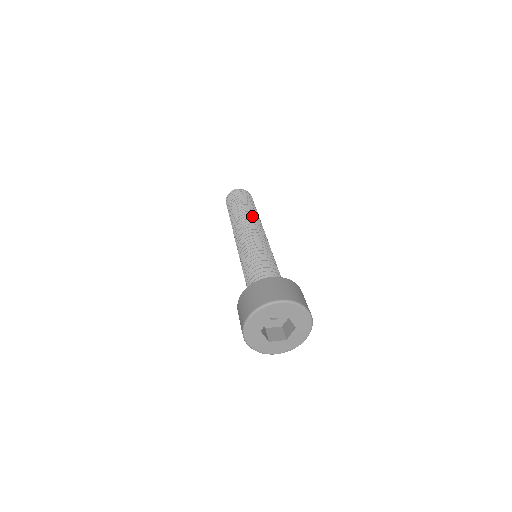
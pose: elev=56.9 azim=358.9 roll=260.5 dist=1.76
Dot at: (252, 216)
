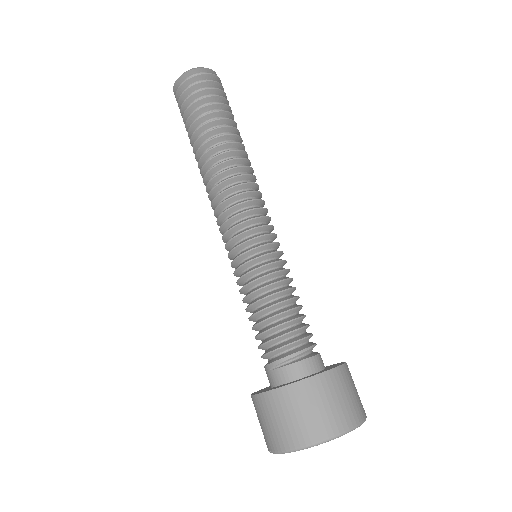
Dot at: occluded
